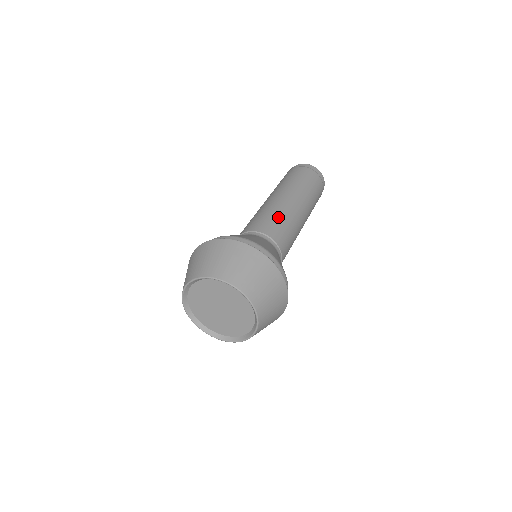
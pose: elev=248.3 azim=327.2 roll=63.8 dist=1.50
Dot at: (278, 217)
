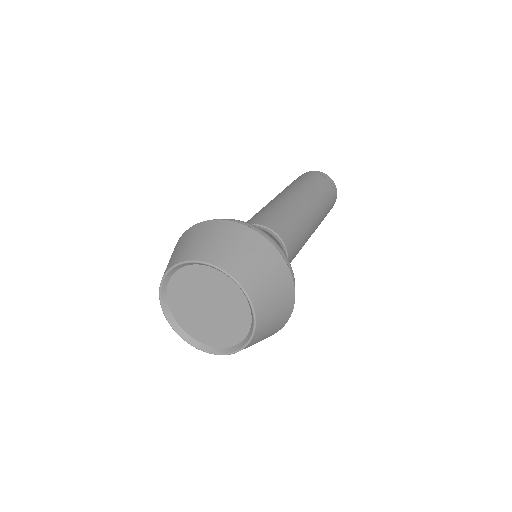
Dot at: (279, 211)
